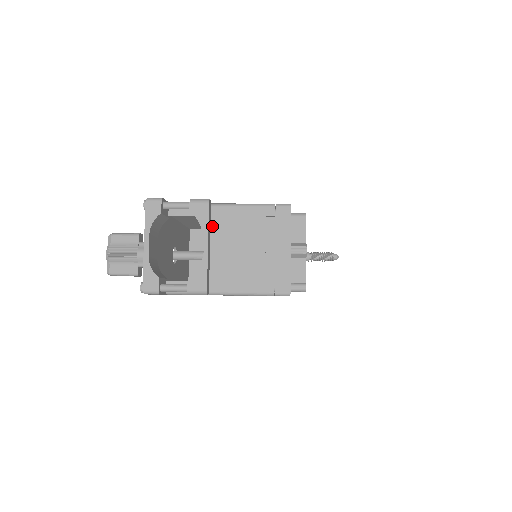
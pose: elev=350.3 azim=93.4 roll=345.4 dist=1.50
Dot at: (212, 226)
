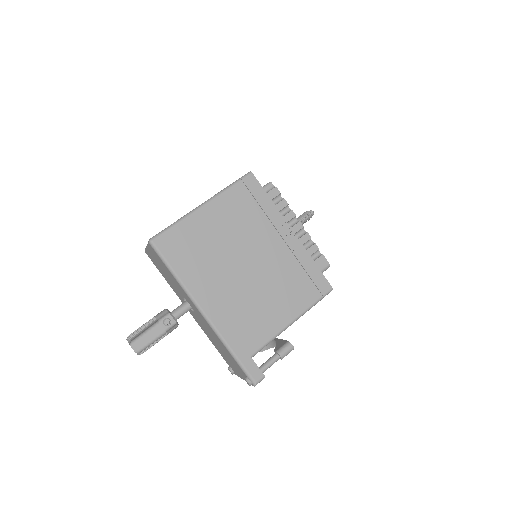
Dot at: occluded
